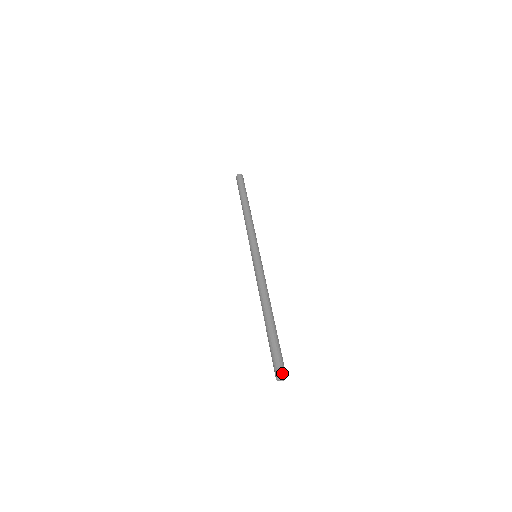
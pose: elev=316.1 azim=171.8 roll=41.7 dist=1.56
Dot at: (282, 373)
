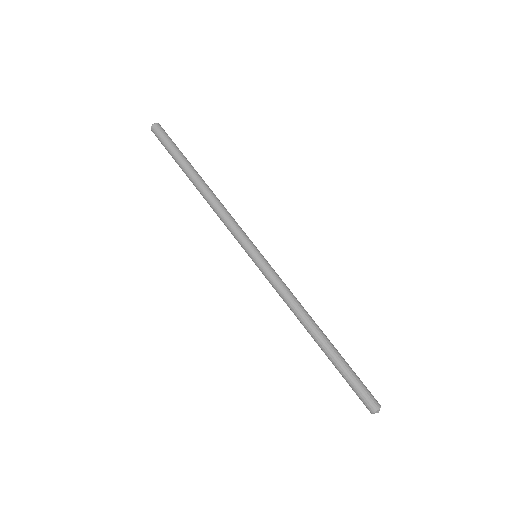
Dot at: (374, 410)
